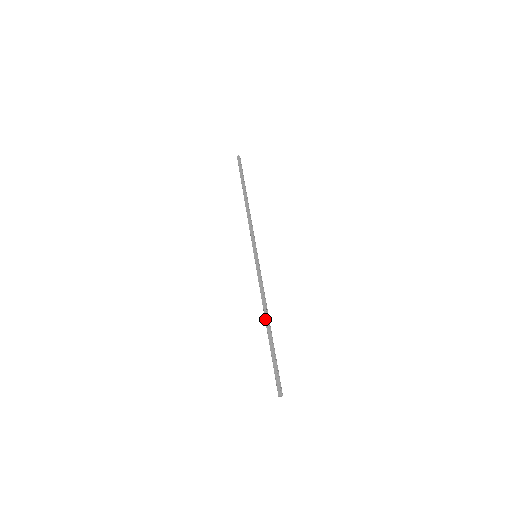
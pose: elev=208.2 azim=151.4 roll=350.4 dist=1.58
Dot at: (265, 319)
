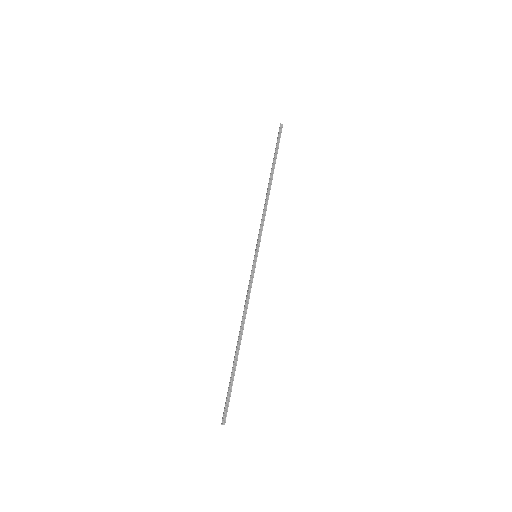
Dot at: occluded
